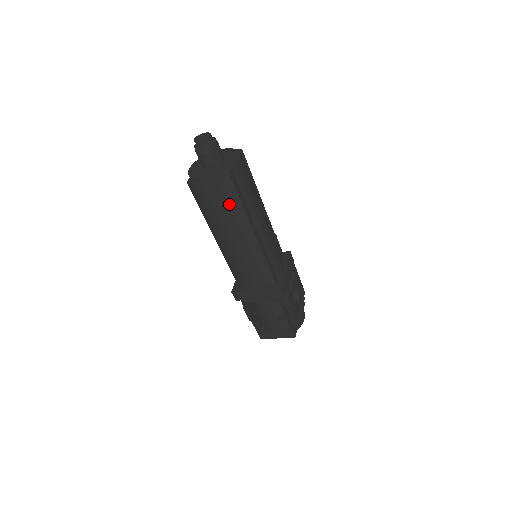
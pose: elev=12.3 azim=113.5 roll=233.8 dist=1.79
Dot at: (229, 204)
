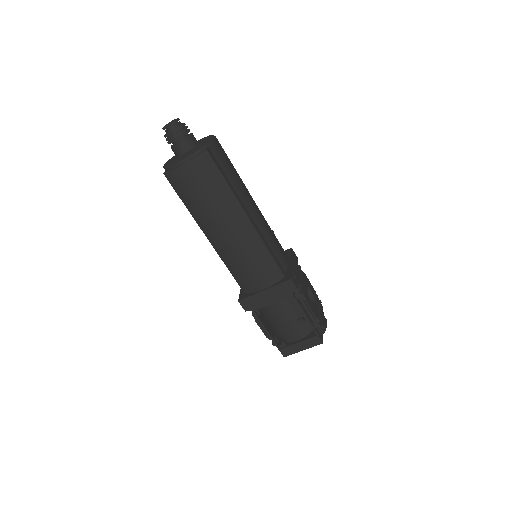
Dot at: (213, 185)
